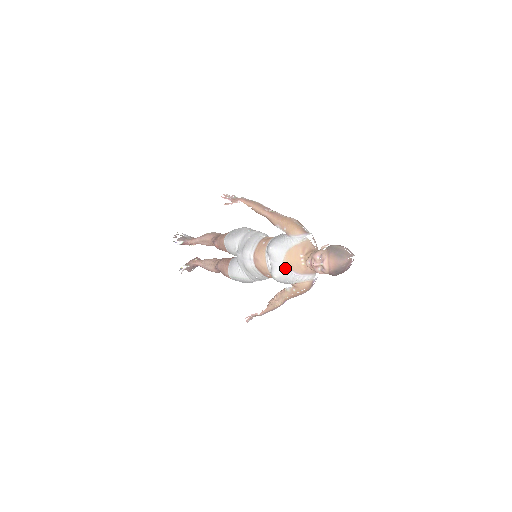
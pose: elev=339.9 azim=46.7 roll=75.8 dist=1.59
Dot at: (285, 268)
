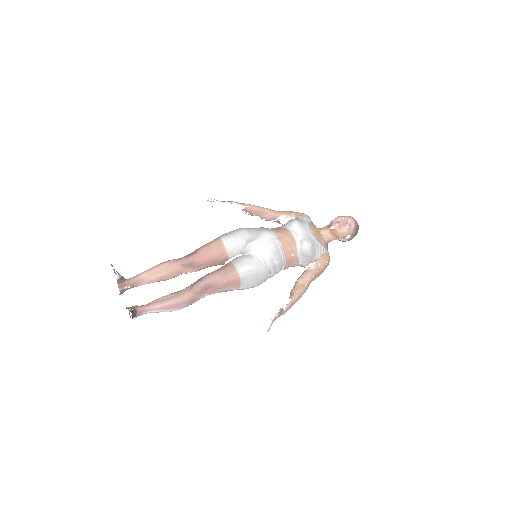
Dot at: (313, 237)
